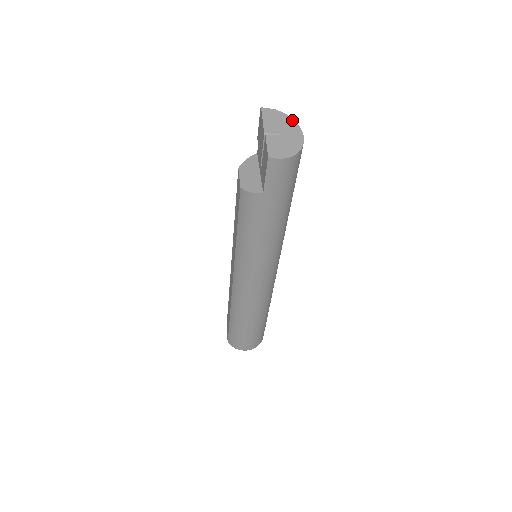
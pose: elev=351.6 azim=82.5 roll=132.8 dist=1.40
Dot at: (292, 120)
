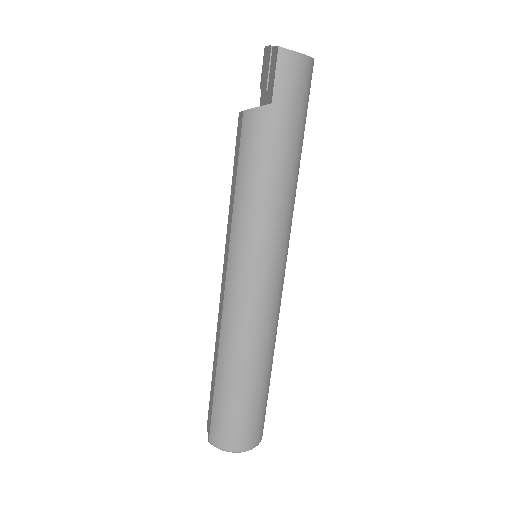
Dot at: occluded
